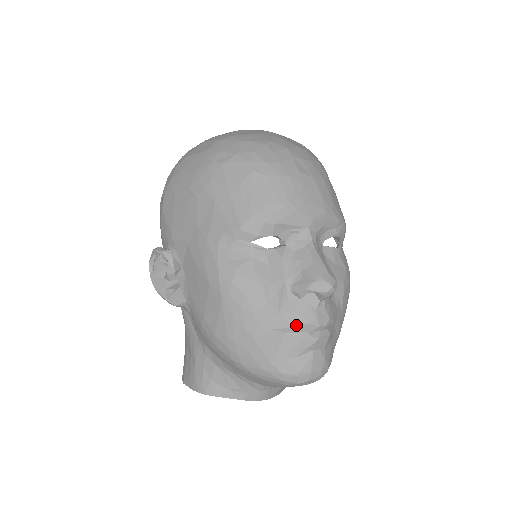
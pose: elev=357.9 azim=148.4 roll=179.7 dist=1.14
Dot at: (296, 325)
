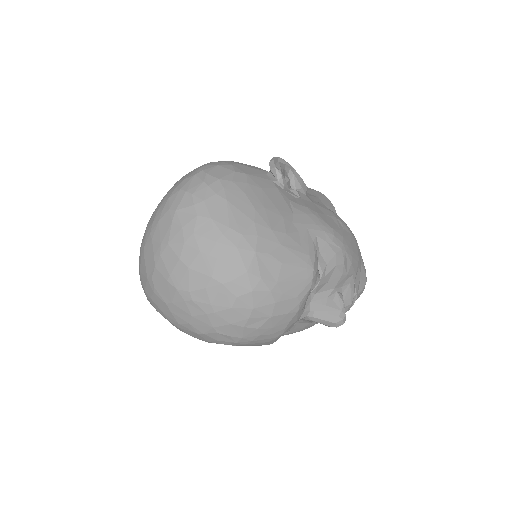
Dot at: occluded
